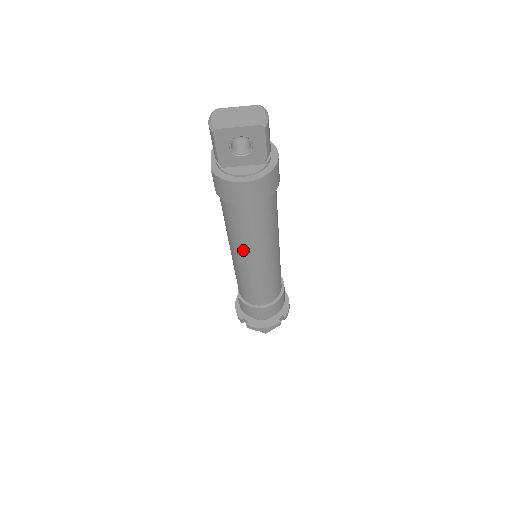
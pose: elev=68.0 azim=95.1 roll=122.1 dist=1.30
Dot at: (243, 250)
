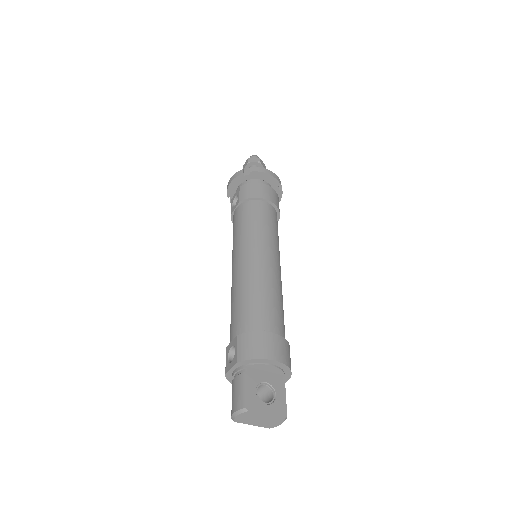
Dot at: occluded
